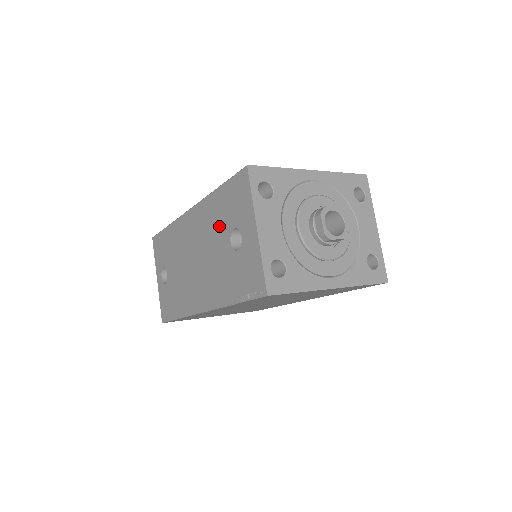
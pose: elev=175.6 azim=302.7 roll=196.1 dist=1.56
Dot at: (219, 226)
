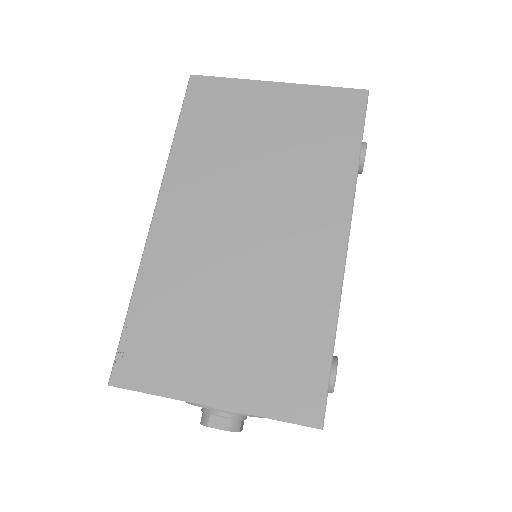
Dot at: occluded
